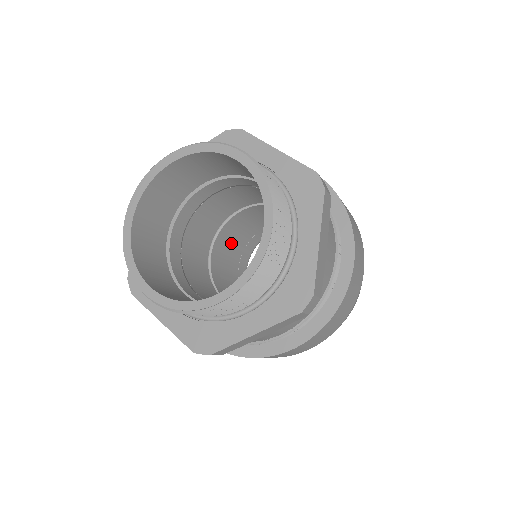
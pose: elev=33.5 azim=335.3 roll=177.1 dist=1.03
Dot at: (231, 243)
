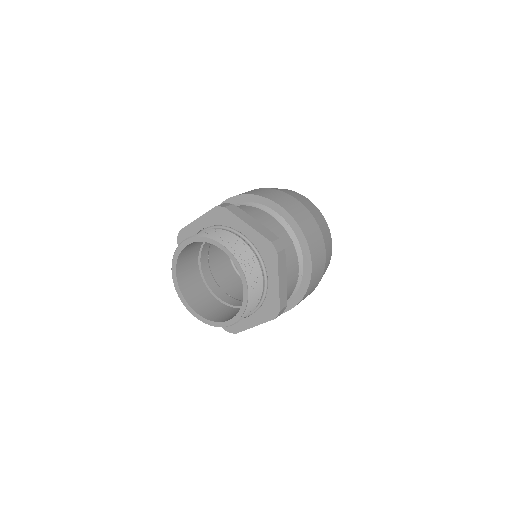
Dot at: occluded
